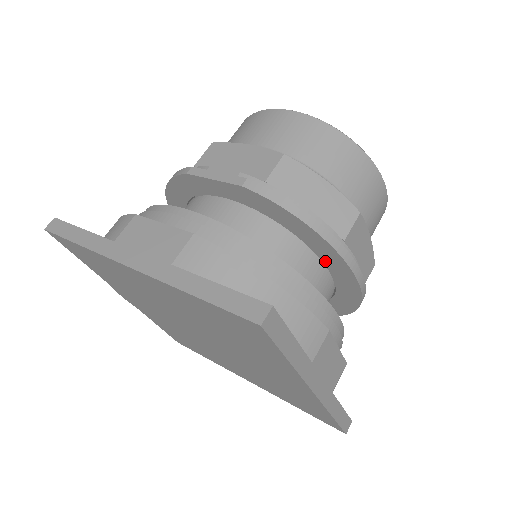
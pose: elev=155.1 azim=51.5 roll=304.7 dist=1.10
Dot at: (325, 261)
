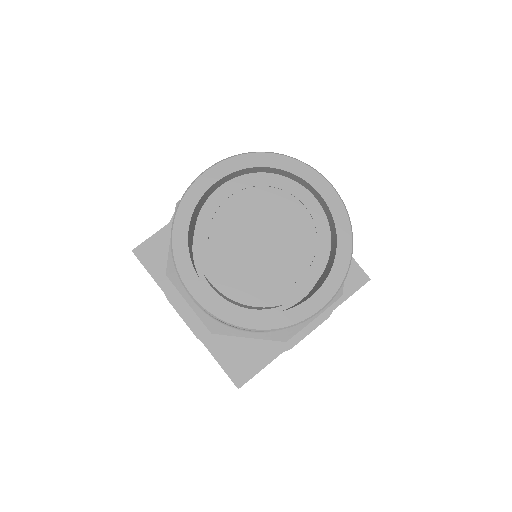
Dot at: occluded
